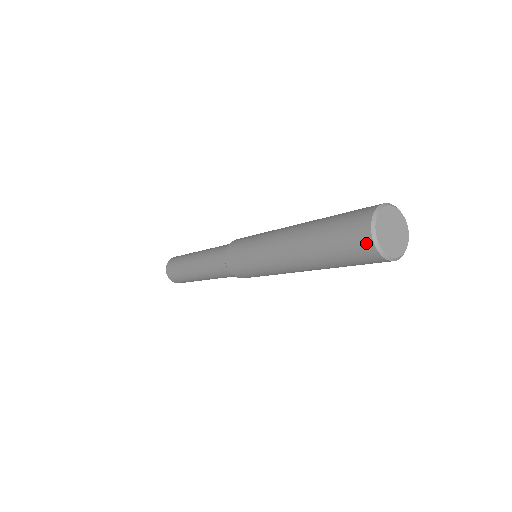
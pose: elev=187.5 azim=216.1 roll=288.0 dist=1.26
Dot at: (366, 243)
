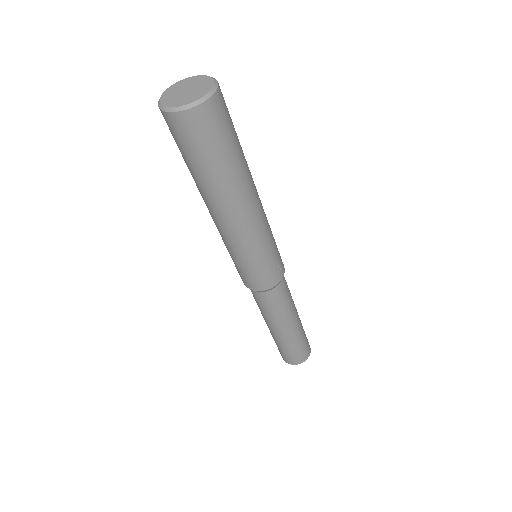
Dot at: (162, 114)
